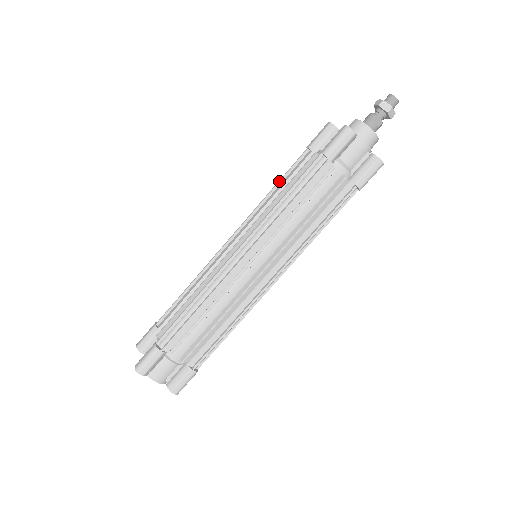
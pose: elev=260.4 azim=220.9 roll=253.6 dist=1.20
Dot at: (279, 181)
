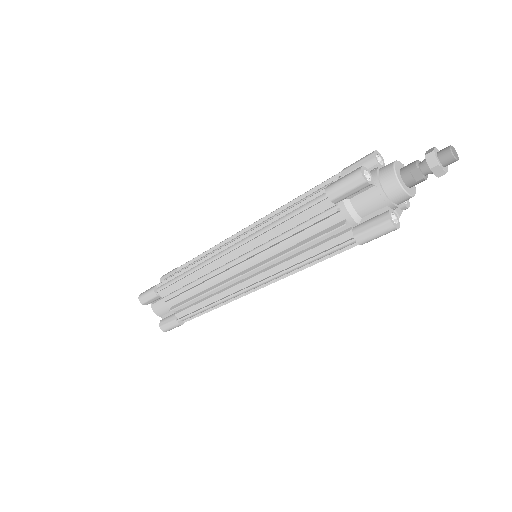
Dot at: (303, 194)
